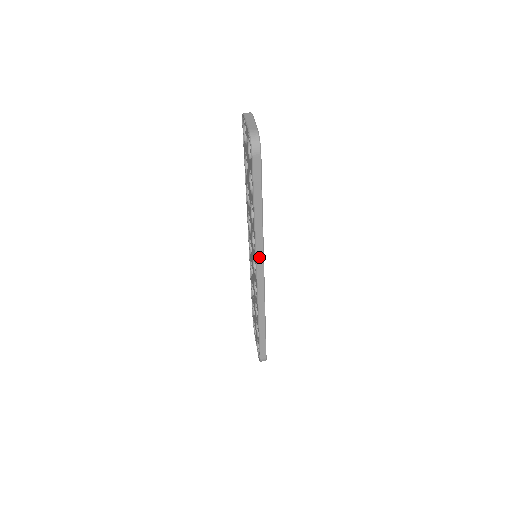
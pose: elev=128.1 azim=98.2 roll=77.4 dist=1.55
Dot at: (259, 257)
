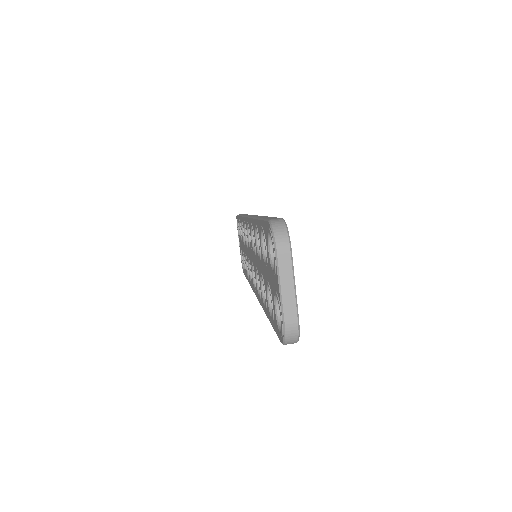
Dot at: occluded
